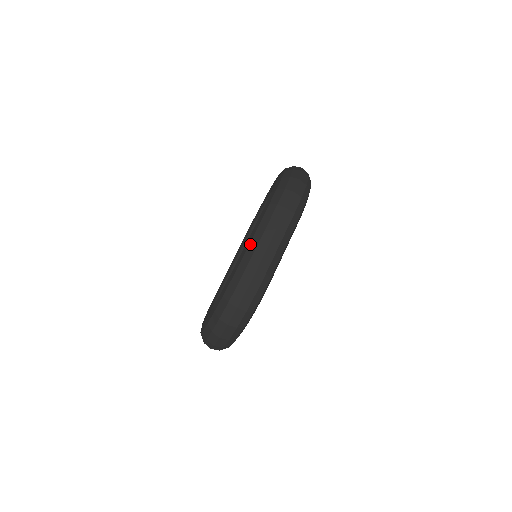
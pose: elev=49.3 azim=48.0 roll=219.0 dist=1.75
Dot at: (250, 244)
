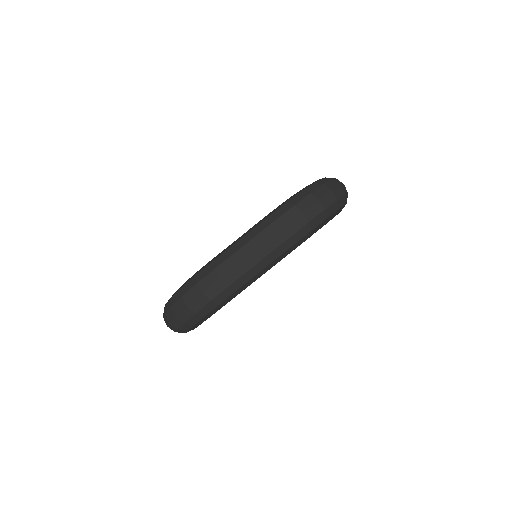
Dot at: (229, 248)
